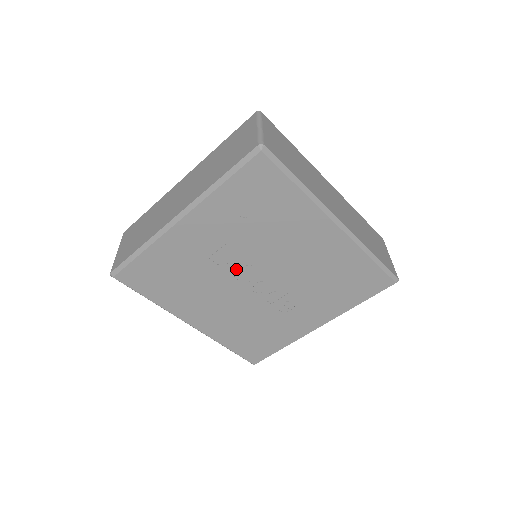
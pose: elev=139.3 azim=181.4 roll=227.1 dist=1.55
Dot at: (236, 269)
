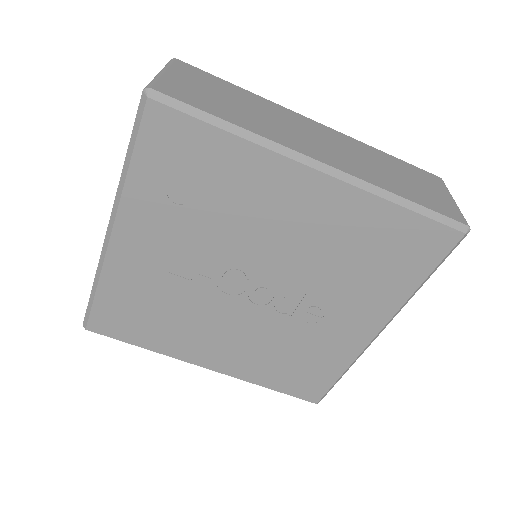
Dot at: (217, 280)
